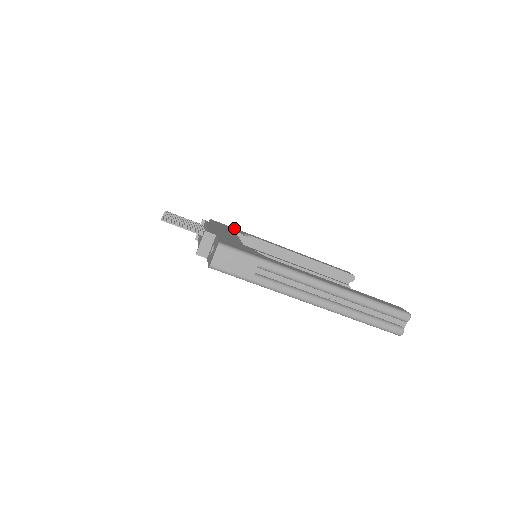
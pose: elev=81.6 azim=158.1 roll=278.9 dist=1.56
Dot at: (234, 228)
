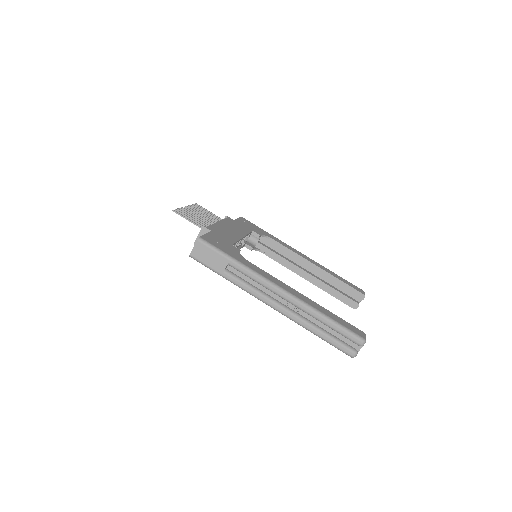
Dot at: (259, 228)
